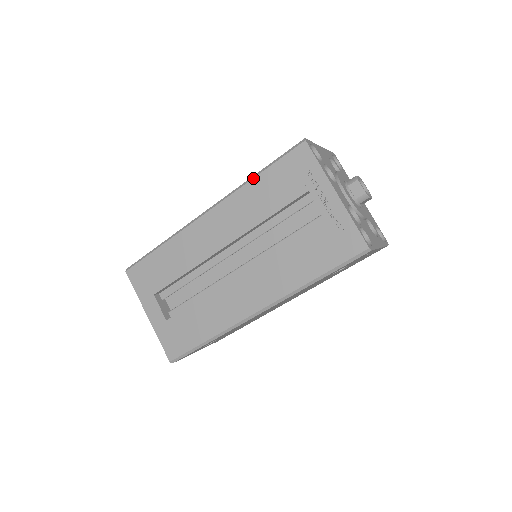
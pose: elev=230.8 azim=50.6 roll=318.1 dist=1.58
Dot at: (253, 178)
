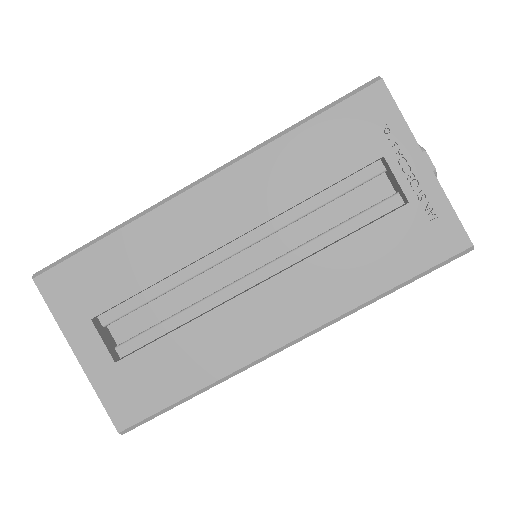
Dot at: (291, 130)
